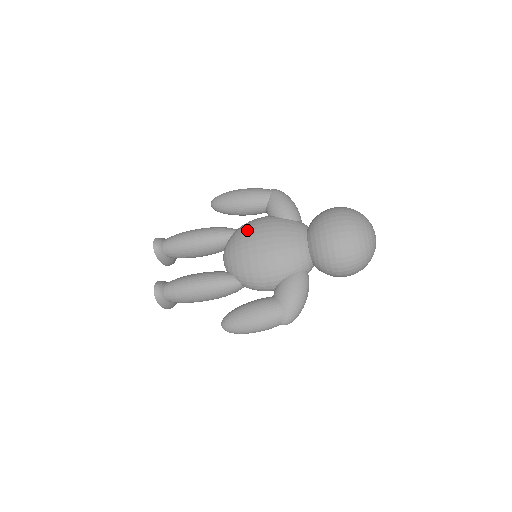
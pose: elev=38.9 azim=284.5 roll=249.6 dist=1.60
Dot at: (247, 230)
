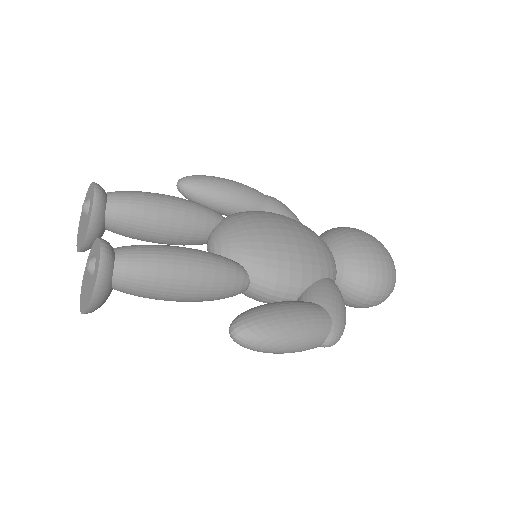
Dot at: (256, 212)
